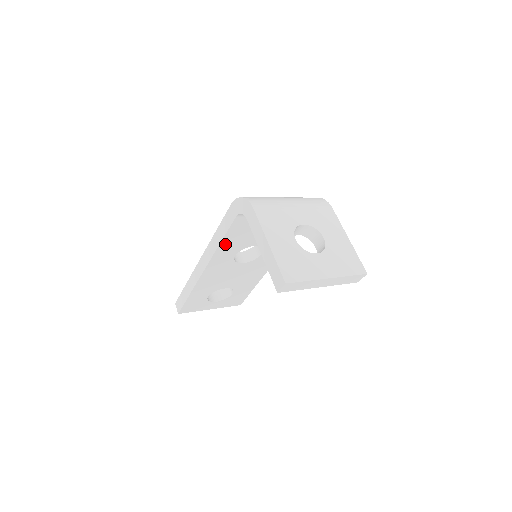
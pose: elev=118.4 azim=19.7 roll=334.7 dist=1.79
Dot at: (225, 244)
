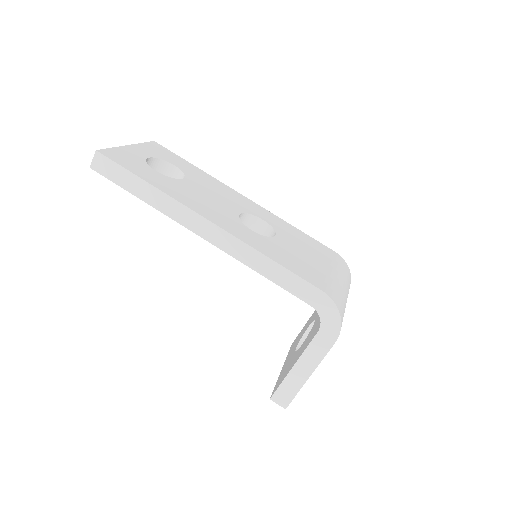
Dot at: occluded
